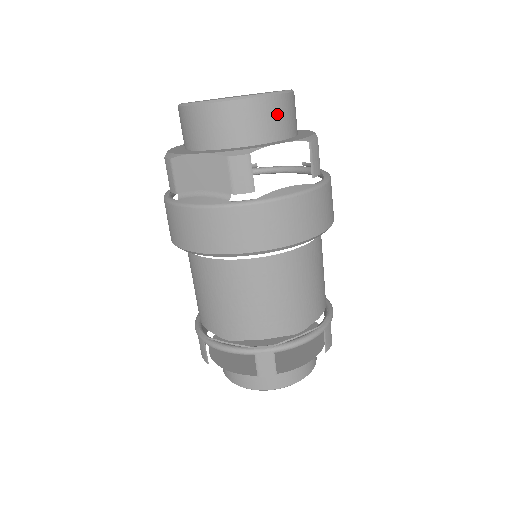
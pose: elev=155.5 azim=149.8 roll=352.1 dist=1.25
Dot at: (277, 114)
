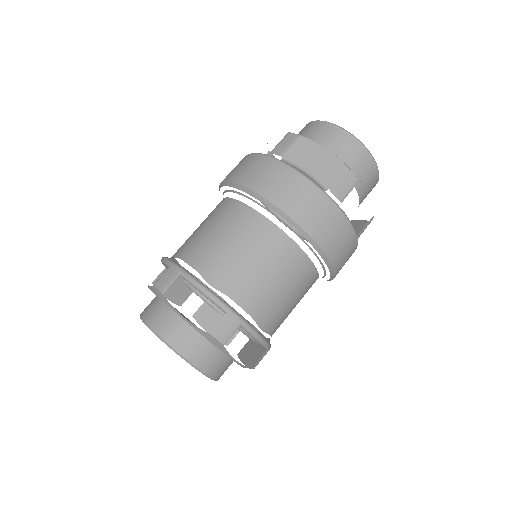
Dot at: (371, 183)
